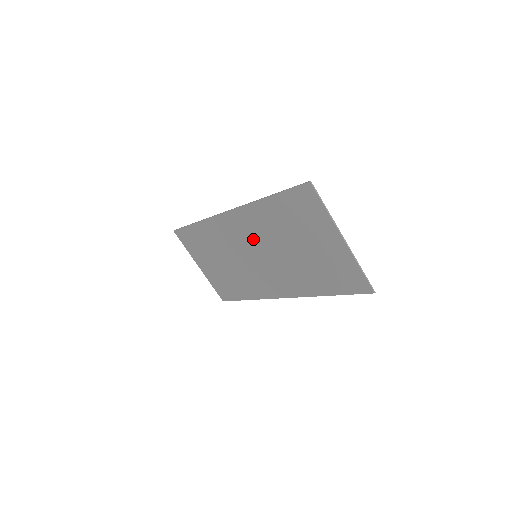
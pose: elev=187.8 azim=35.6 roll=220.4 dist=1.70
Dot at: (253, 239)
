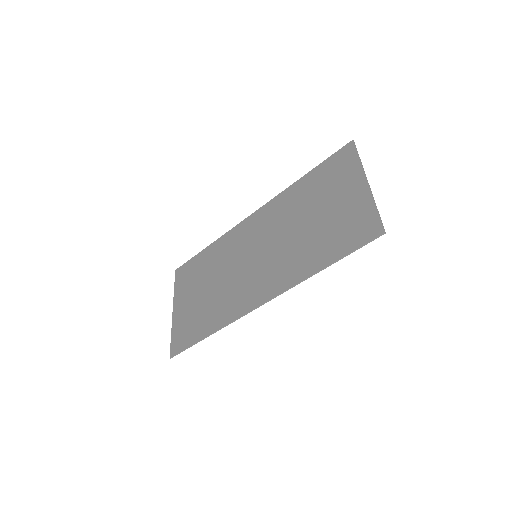
Dot at: (264, 233)
